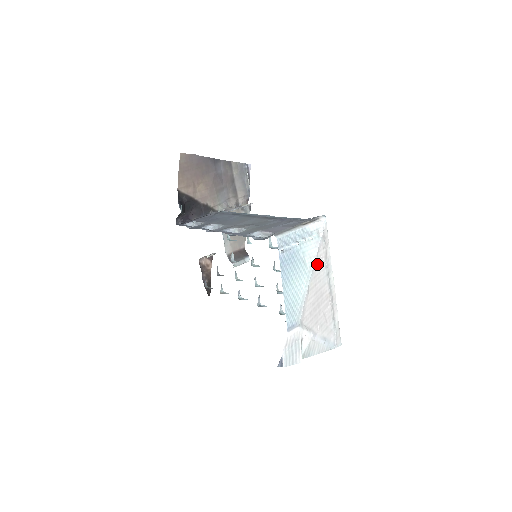
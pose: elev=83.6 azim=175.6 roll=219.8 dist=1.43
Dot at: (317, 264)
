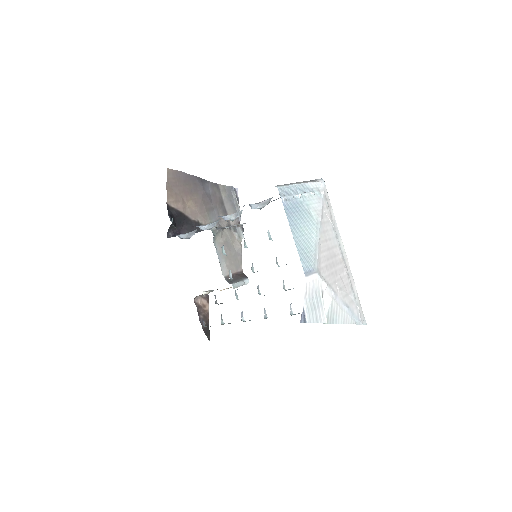
Dot at: (324, 220)
